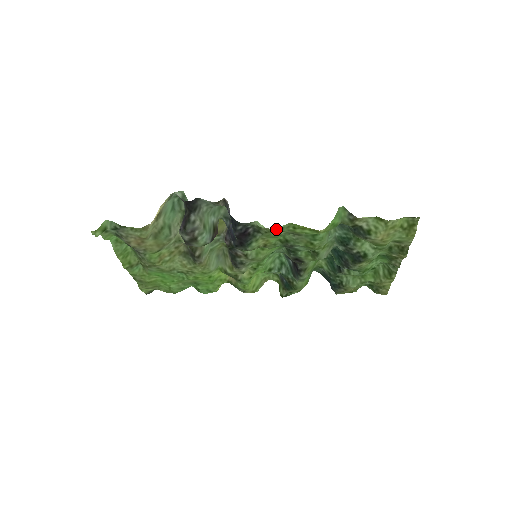
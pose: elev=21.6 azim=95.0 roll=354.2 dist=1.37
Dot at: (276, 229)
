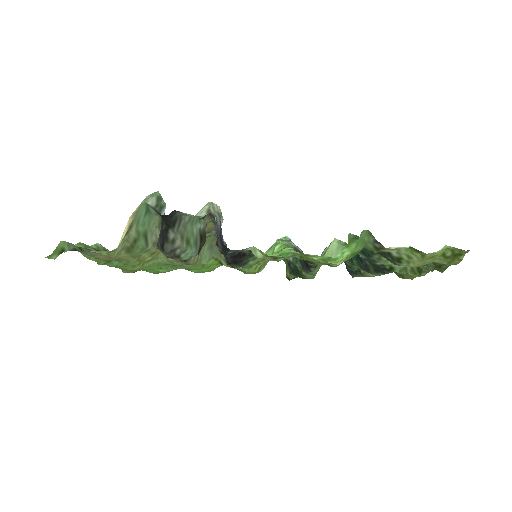
Dot at: (278, 260)
